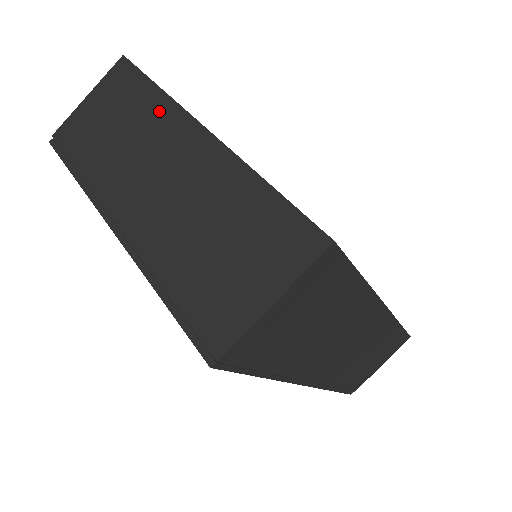
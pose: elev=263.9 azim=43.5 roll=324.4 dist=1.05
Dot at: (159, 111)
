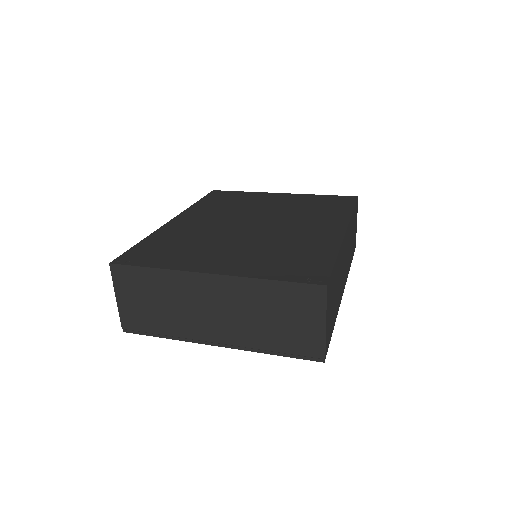
Dot at: (173, 280)
